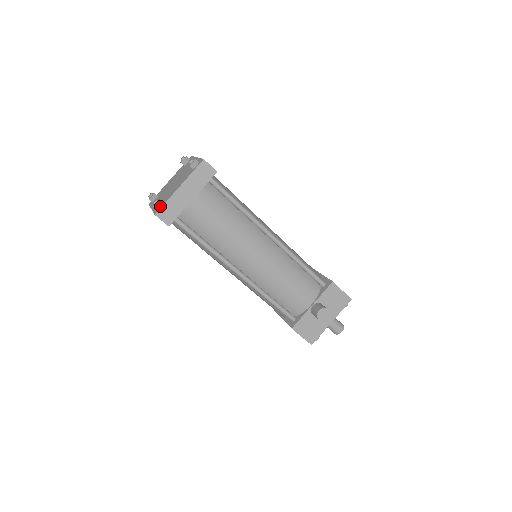
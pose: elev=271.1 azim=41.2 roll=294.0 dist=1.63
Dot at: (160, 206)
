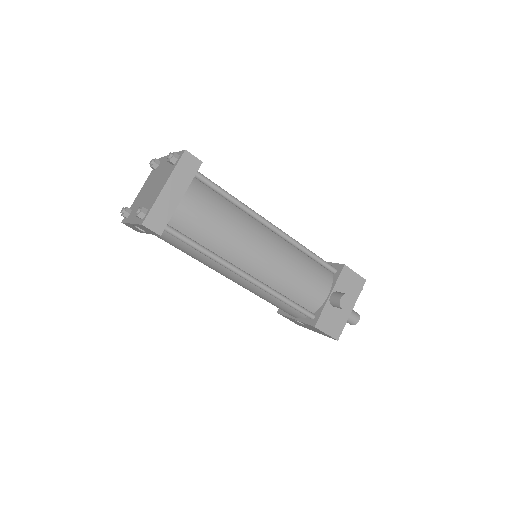
Dot at: (145, 214)
